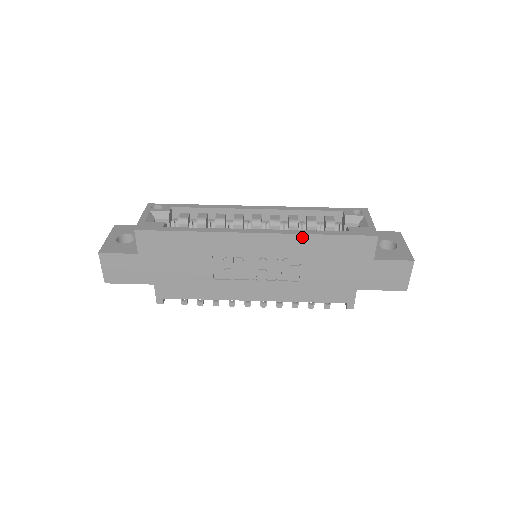
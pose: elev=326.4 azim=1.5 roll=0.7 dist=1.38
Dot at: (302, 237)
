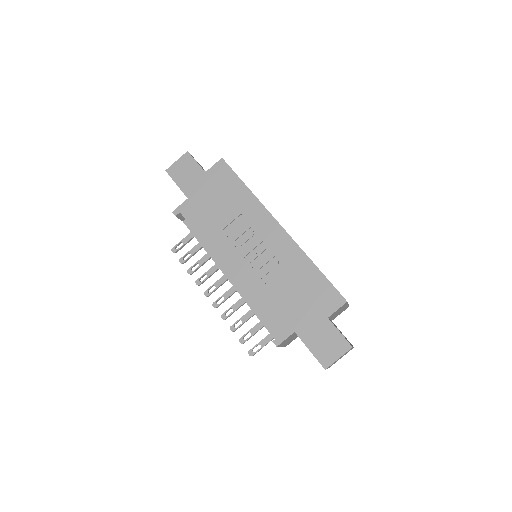
Dot at: (302, 255)
